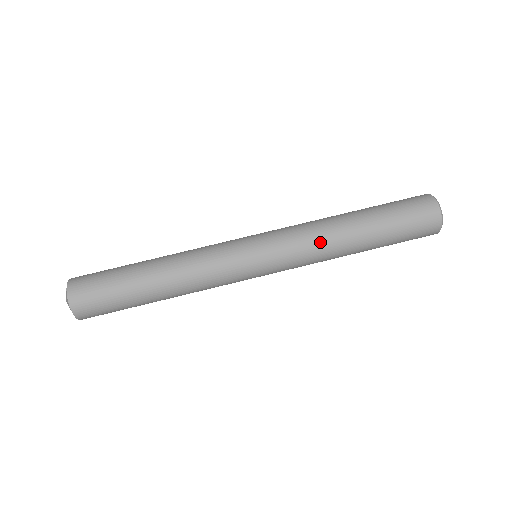
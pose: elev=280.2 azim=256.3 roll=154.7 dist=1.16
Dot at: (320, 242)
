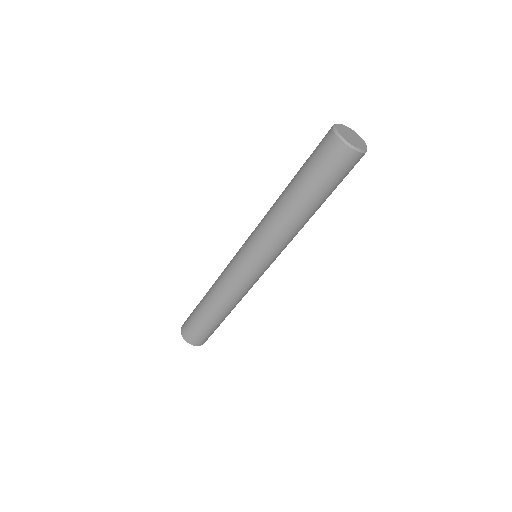
Dot at: occluded
